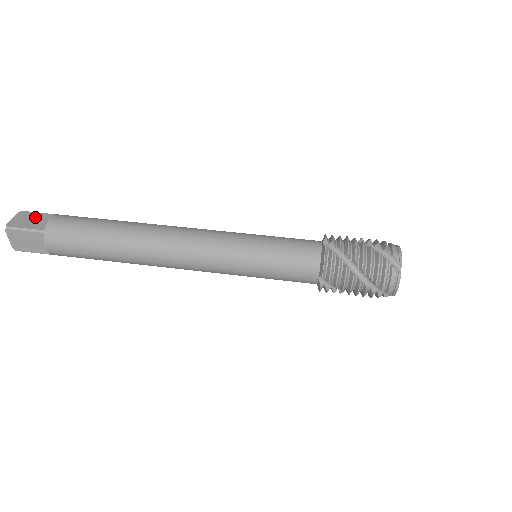
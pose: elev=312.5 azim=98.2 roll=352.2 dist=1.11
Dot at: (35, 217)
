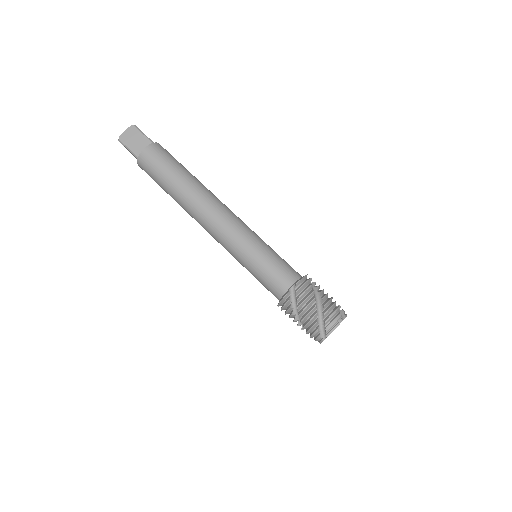
Dot at: (138, 138)
